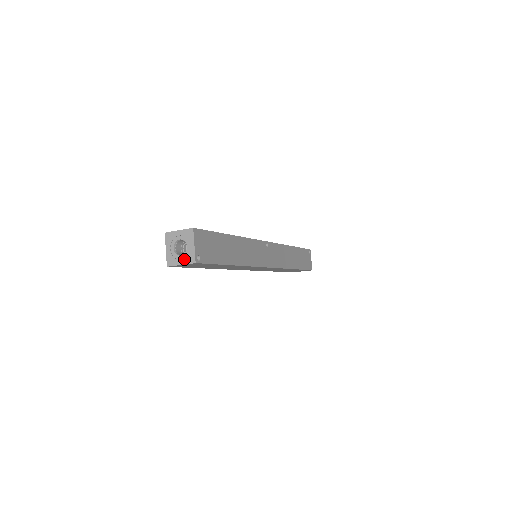
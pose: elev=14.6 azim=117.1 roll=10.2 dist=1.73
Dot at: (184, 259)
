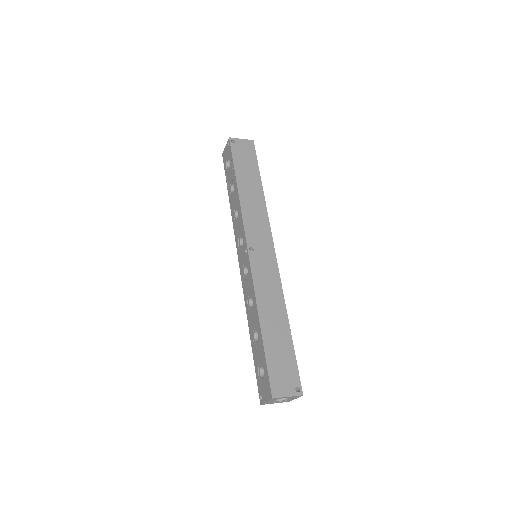
Dot at: (281, 402)
